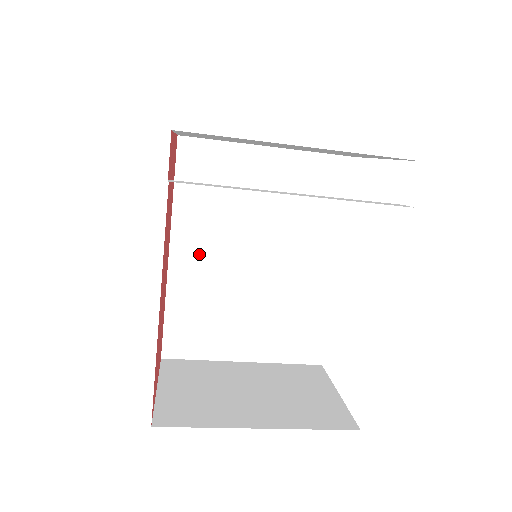
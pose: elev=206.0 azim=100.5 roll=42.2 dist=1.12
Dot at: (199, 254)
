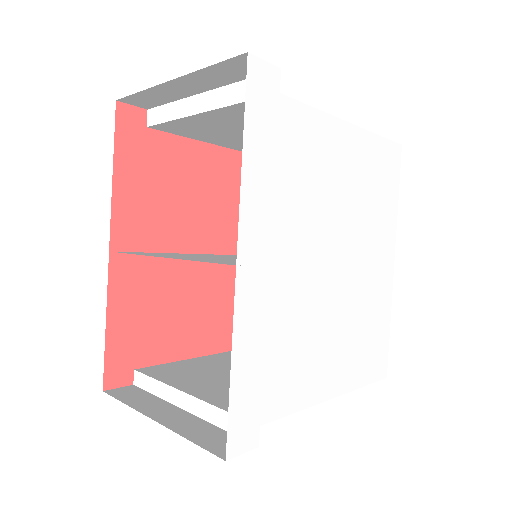
Dot at: occluded
